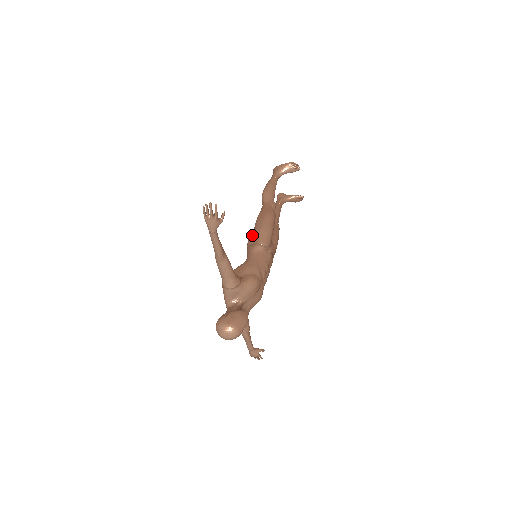
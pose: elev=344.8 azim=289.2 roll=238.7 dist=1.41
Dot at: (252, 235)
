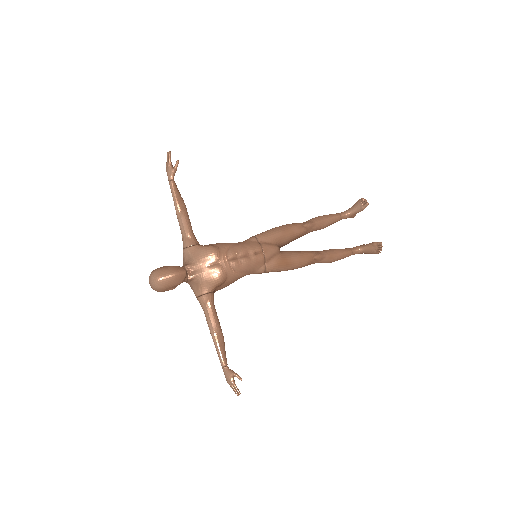
Dot at: occluded
